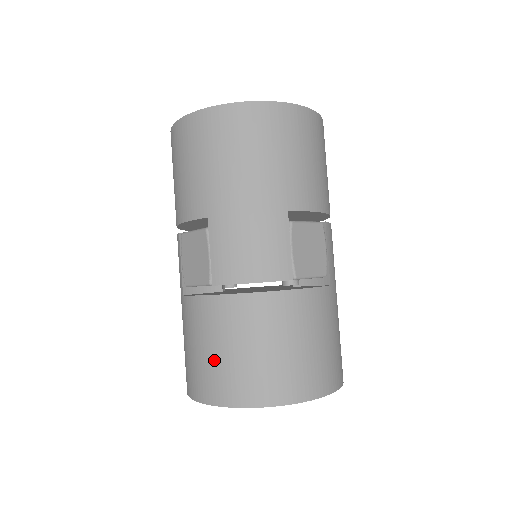
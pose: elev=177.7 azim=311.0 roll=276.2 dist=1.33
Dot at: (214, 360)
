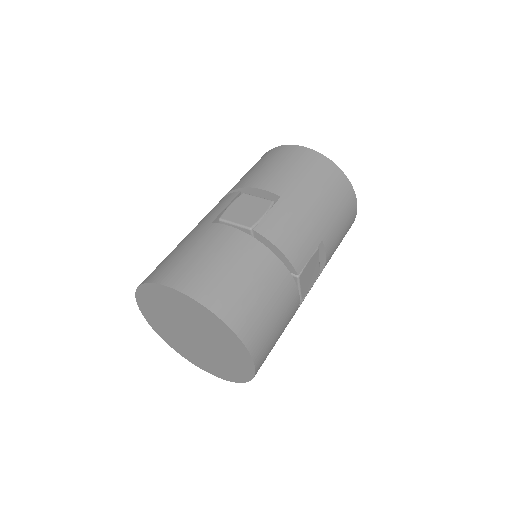
Dot at: (216, 269)
